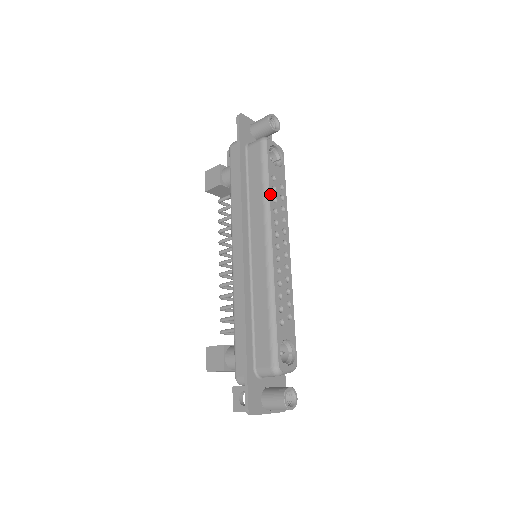
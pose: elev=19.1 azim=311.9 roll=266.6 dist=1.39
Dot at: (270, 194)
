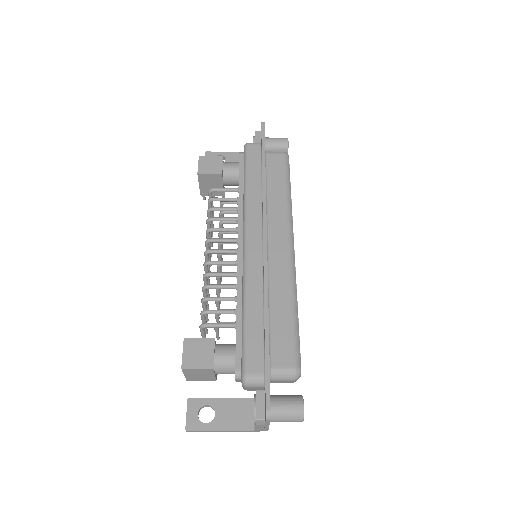
Dot at: (291, 202)
